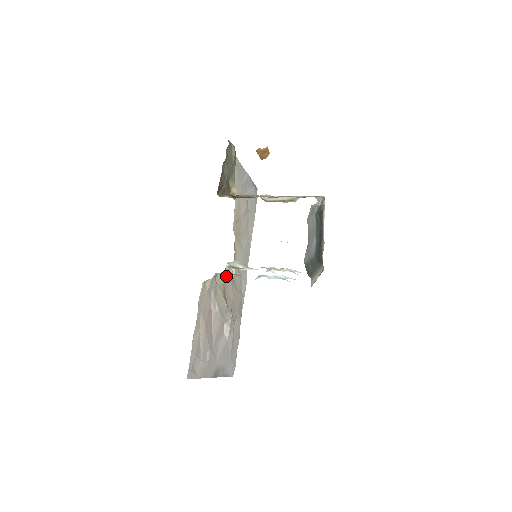
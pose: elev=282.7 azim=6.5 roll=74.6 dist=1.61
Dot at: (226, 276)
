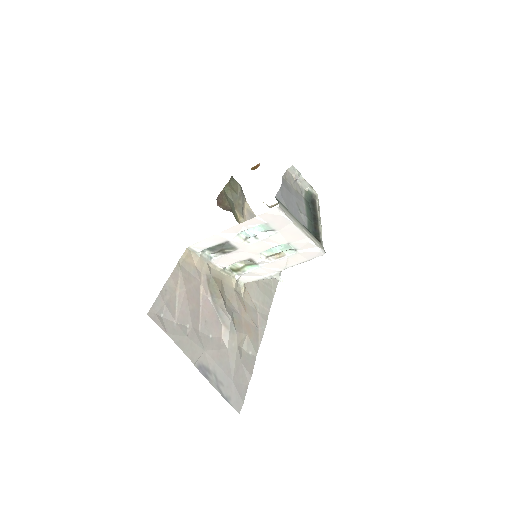
Dot at: (226, 278)
